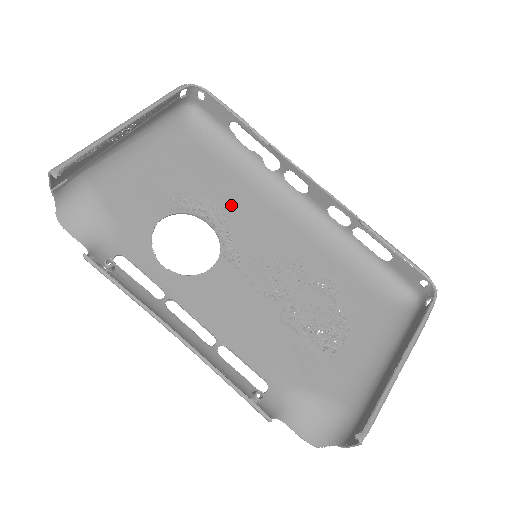
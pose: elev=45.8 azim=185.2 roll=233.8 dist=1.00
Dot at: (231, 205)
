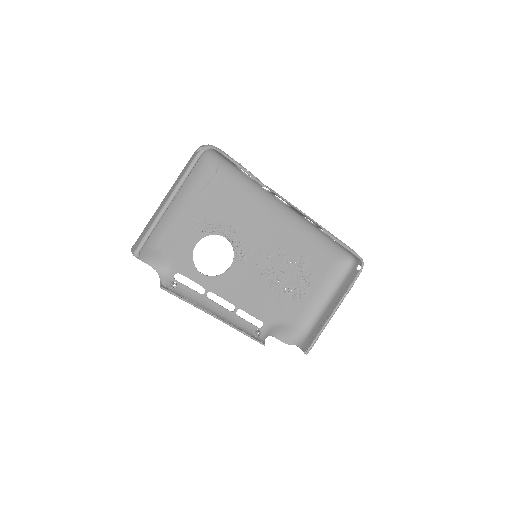
Dot at: (239, 221)
